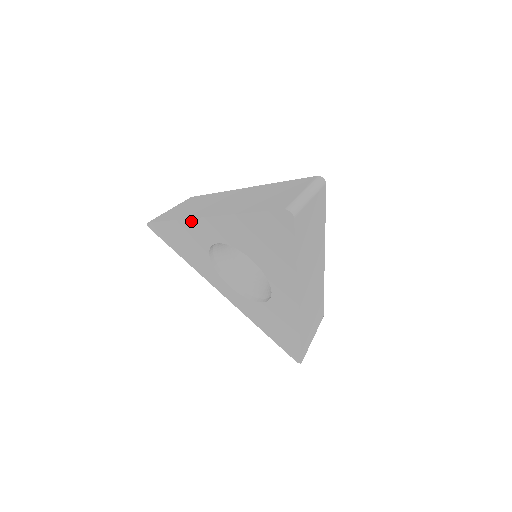
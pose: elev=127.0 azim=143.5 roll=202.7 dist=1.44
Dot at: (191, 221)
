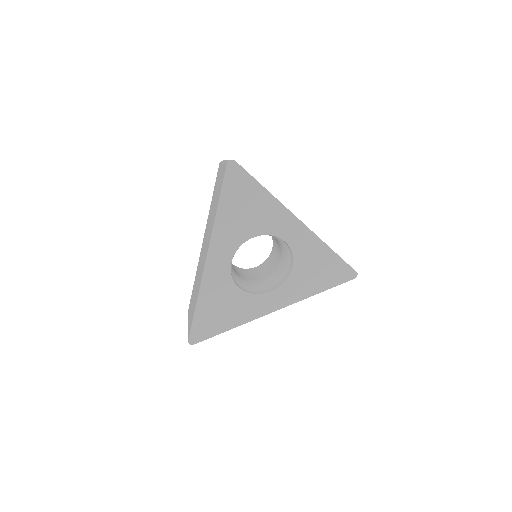
Dot at: (205, 276)
